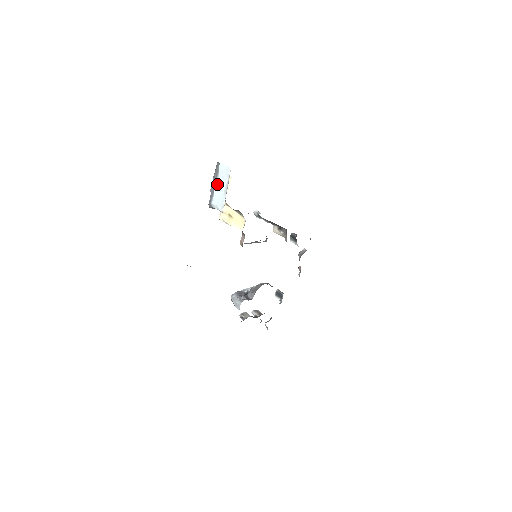
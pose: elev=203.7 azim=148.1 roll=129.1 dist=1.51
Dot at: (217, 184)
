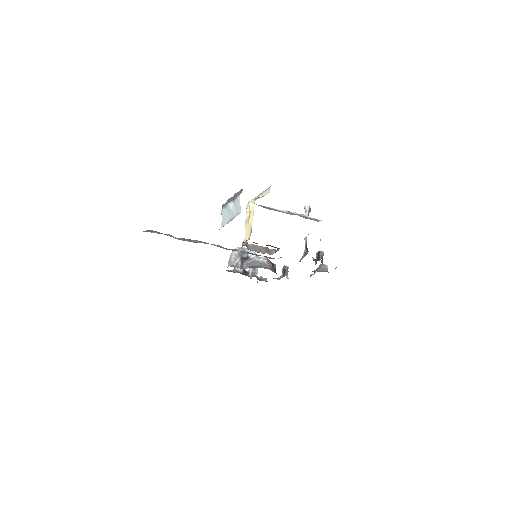
Dot at: (229, 206)
